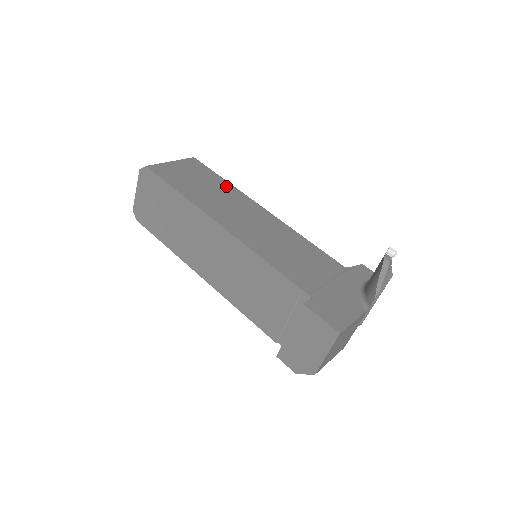
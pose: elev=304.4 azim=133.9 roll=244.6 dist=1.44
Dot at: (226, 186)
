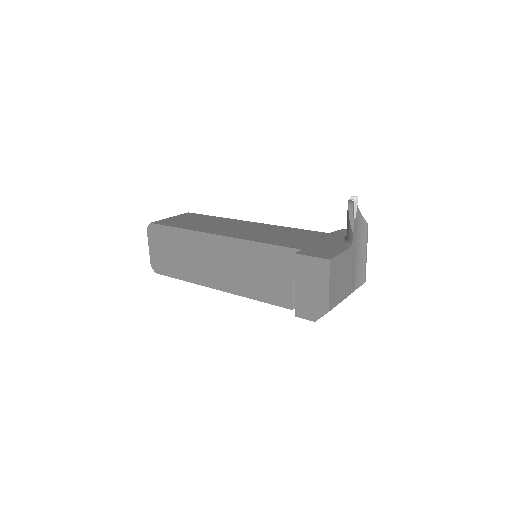
Dot at: (217, 219)
